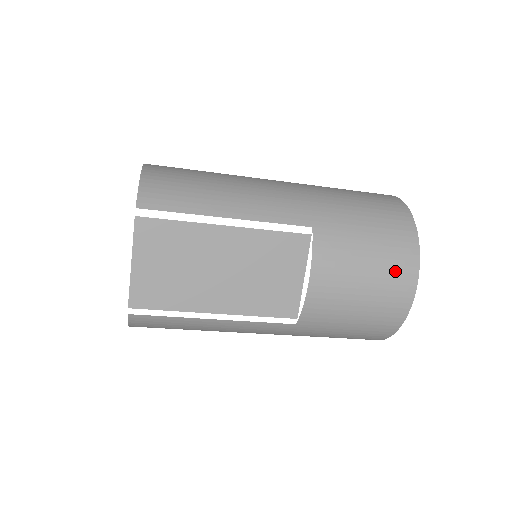
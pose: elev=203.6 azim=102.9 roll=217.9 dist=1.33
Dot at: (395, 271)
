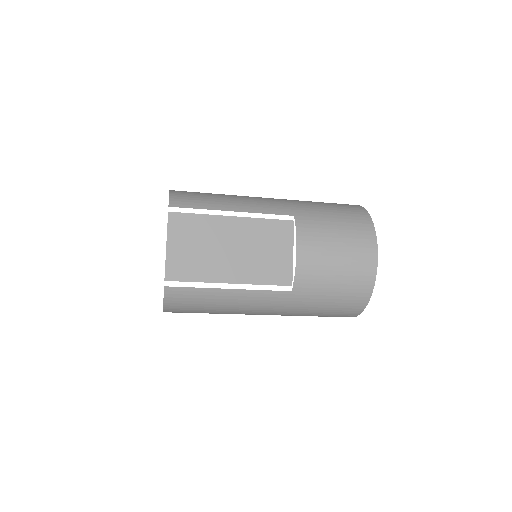
Dot at: (359, 242)
